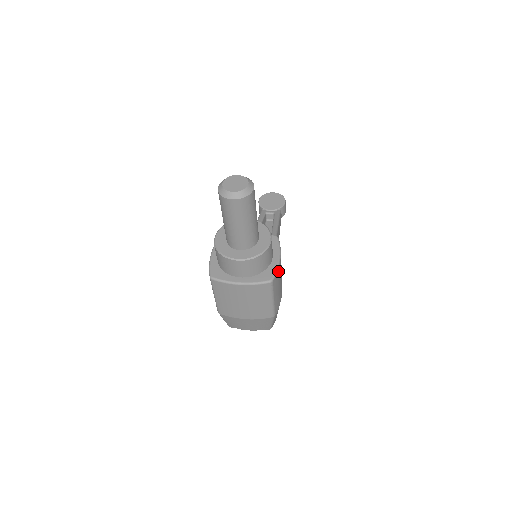
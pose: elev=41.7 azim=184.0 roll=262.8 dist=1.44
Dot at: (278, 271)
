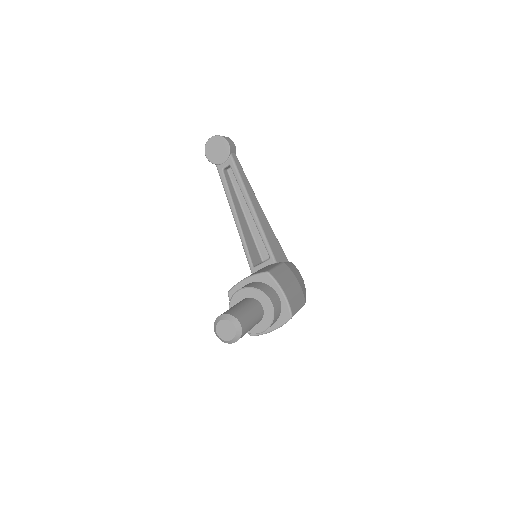
Dot at: (289, 302)
